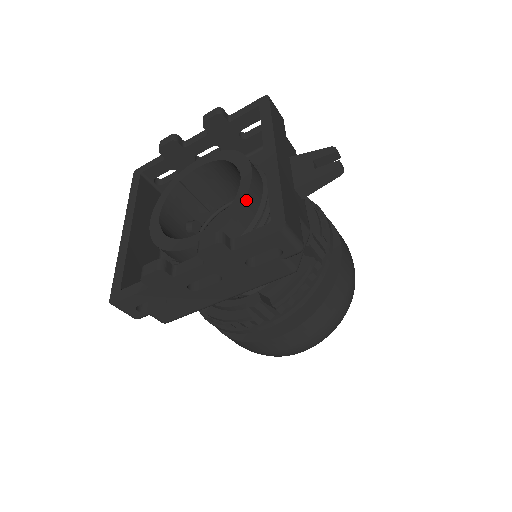
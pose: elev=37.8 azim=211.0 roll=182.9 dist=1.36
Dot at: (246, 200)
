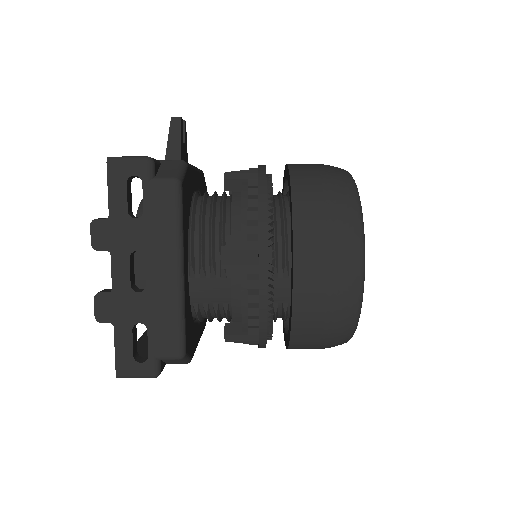
Dot at: (142, 206)
